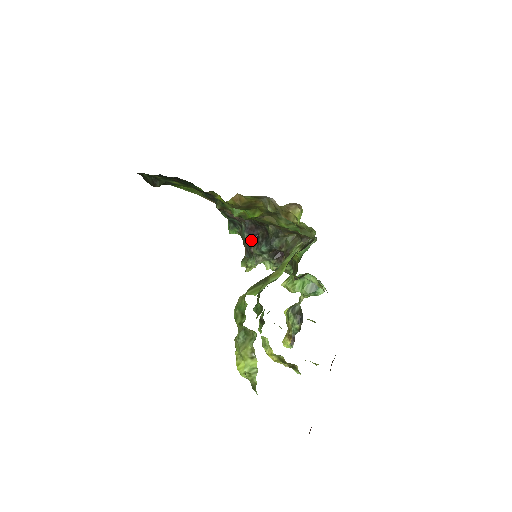
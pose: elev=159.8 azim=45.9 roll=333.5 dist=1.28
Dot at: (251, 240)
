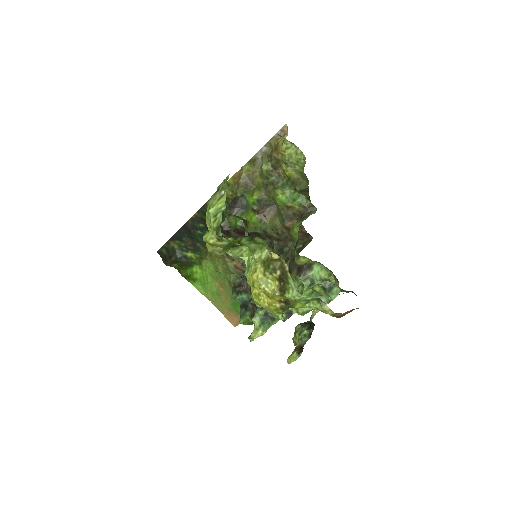
Dot at: occluded
